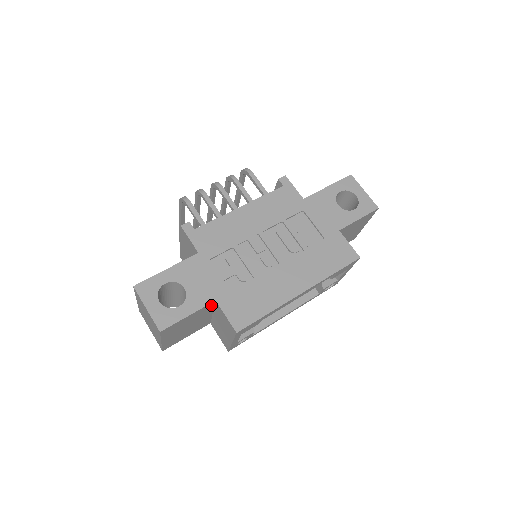
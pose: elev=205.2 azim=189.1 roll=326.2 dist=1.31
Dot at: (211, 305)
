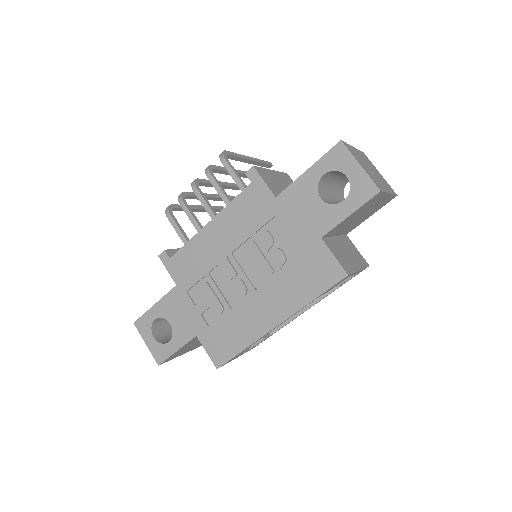
Dot at: occluded
